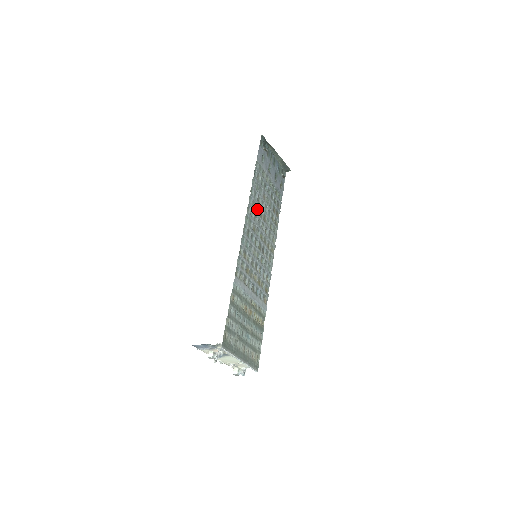
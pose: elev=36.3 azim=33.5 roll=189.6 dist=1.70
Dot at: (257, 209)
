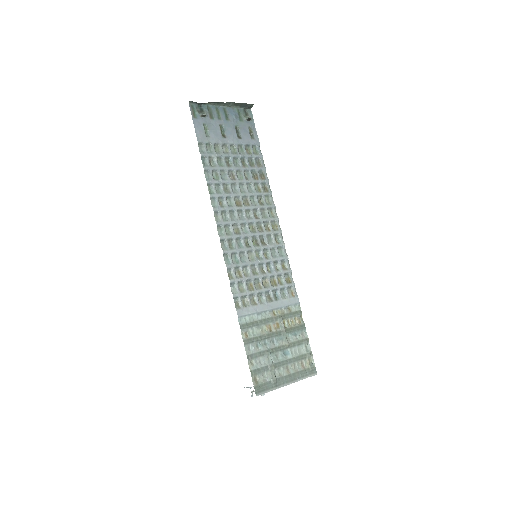
Dot at: (230, 202)
